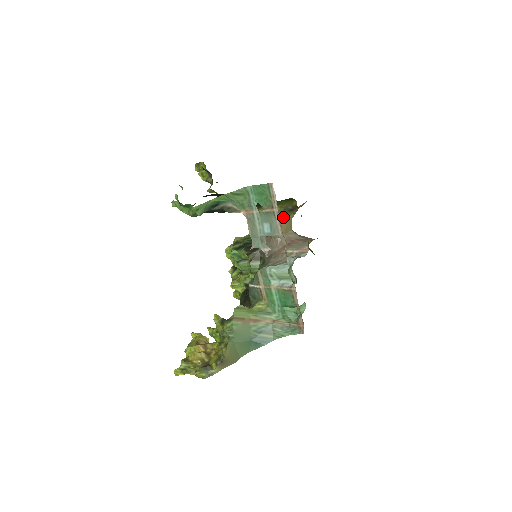
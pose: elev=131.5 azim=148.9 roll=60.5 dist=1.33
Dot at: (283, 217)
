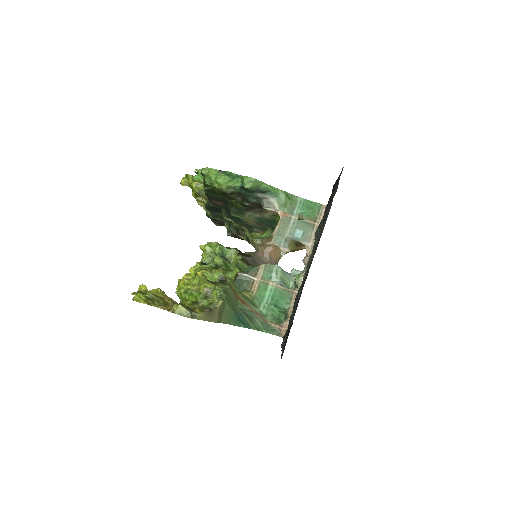
Dot at: occluded
